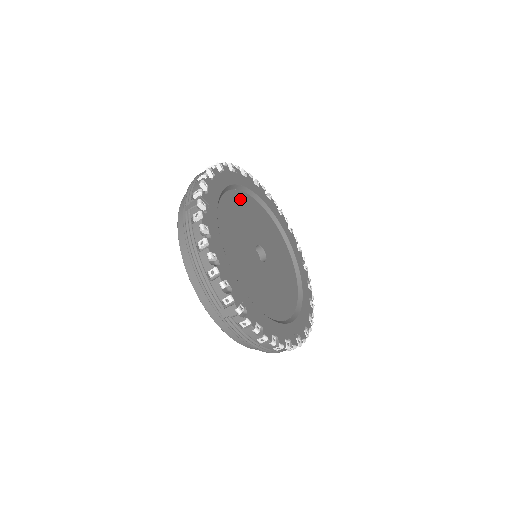
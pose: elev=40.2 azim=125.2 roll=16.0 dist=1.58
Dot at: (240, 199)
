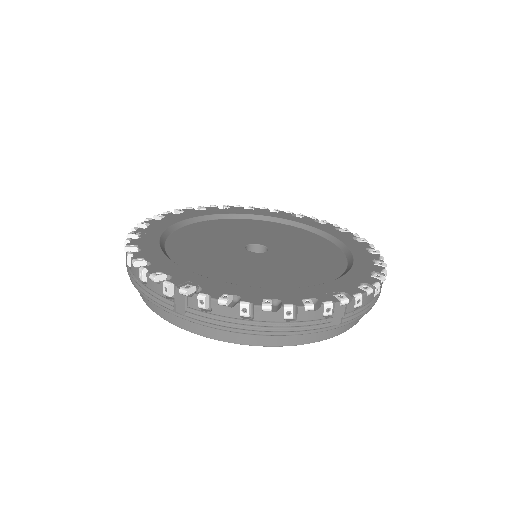
Dot at: (218, 224)
